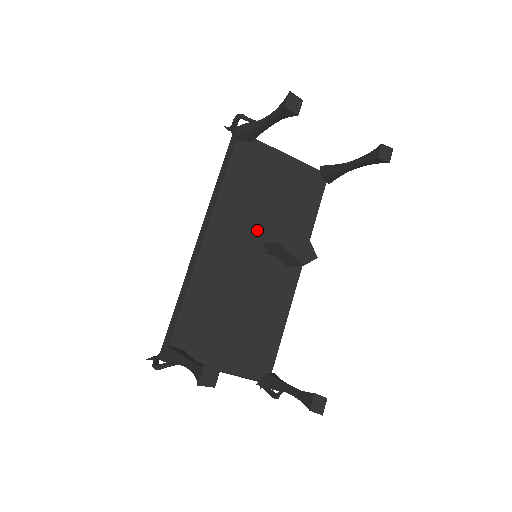
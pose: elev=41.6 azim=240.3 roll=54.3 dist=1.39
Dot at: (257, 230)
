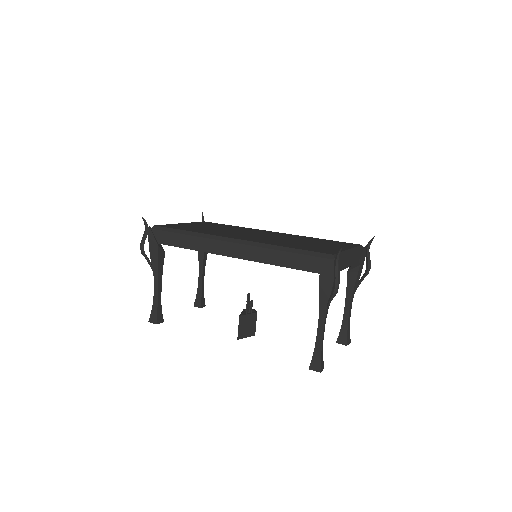
Dot at: occluded
